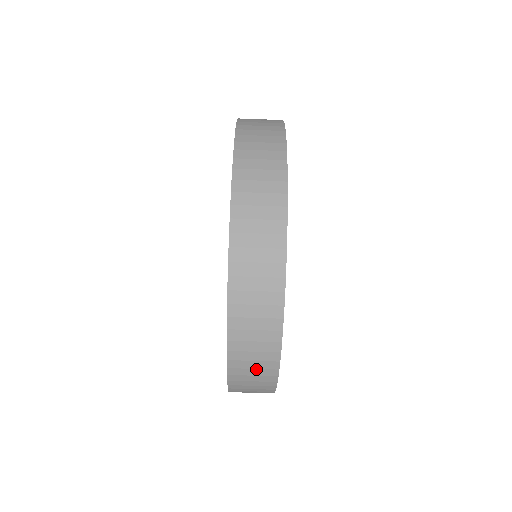
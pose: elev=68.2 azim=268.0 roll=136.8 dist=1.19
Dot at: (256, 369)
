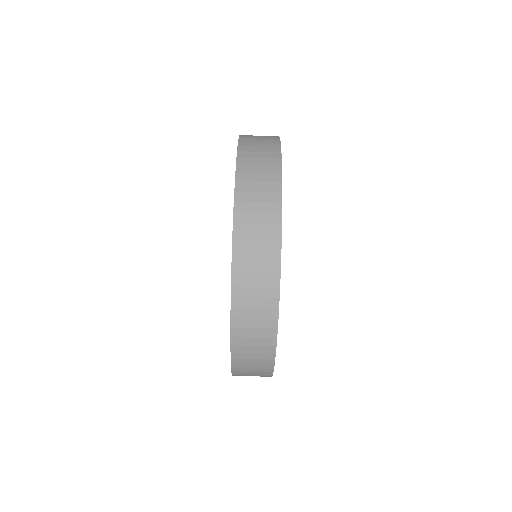
Dot at: (259, 274)
